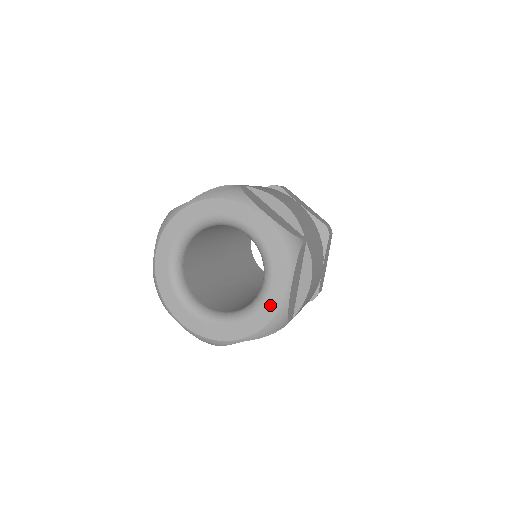
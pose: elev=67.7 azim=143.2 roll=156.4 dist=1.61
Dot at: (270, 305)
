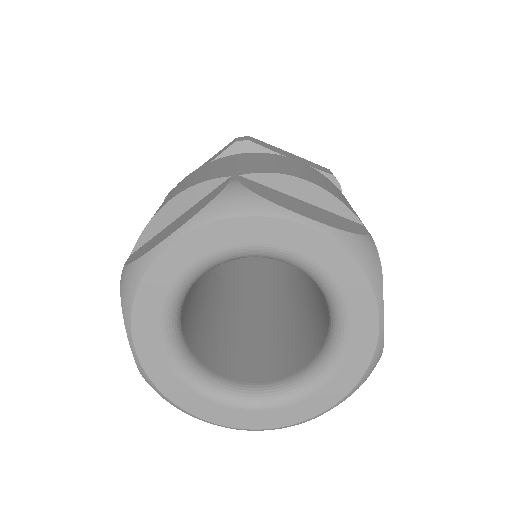
Dot at: (285, 414)
